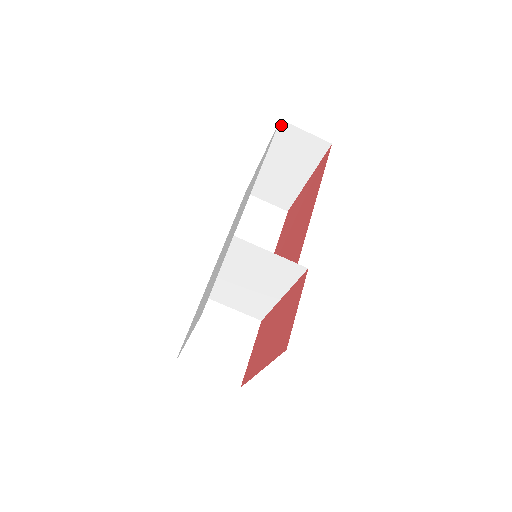
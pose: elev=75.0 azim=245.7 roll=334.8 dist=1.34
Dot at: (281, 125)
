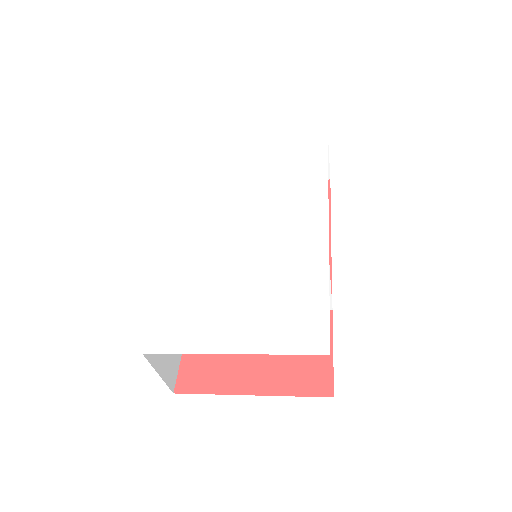
Dot at: (321, 136)
